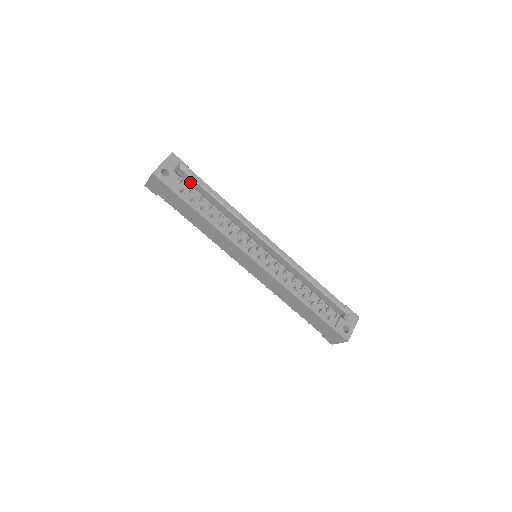
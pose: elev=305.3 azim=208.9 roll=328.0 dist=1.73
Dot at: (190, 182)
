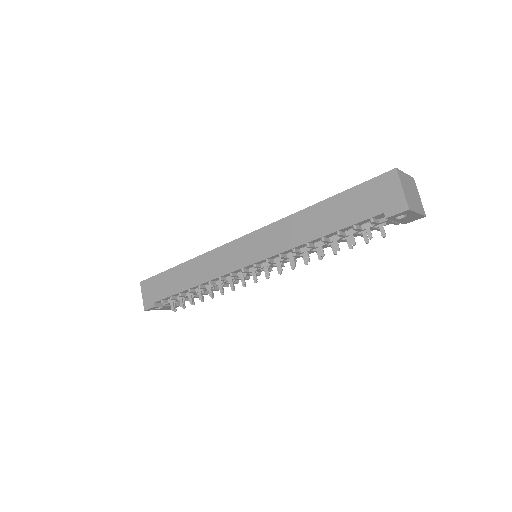
Dot at: occluded
